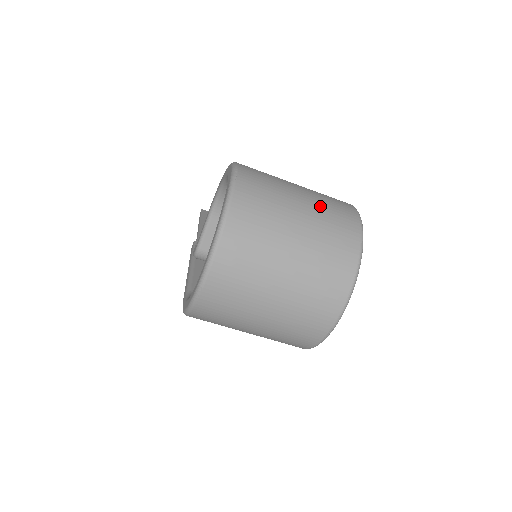
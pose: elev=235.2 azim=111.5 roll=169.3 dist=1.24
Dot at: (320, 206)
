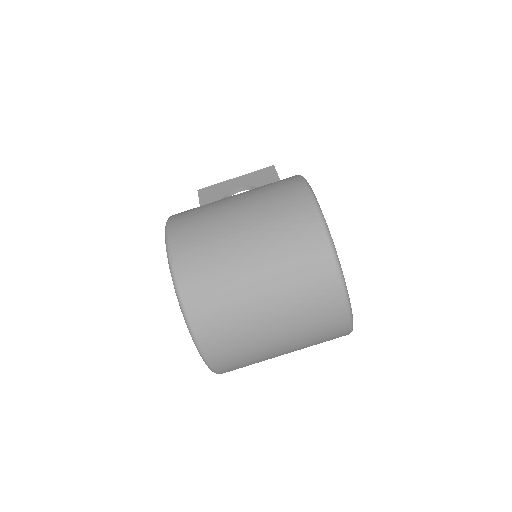
Dot at: (267, 228)
